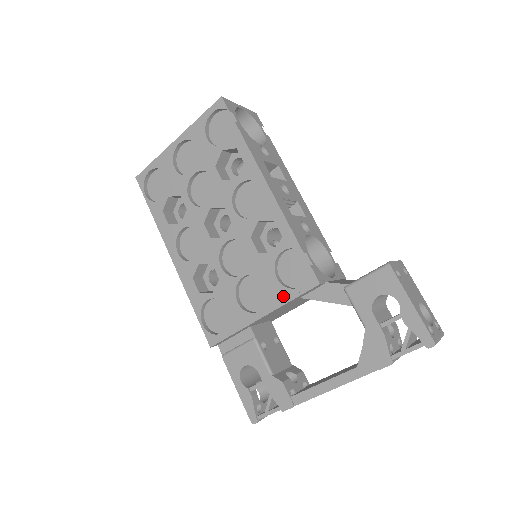
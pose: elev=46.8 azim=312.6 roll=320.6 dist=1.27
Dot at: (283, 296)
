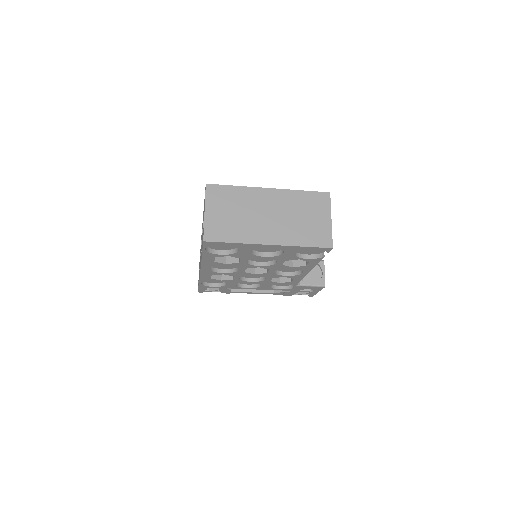
Dot at: (267, 289)
